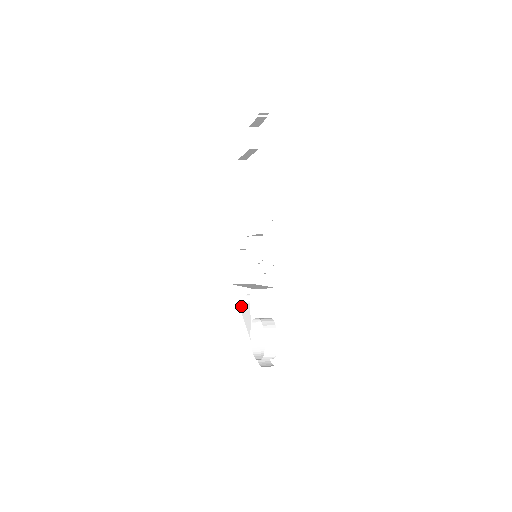
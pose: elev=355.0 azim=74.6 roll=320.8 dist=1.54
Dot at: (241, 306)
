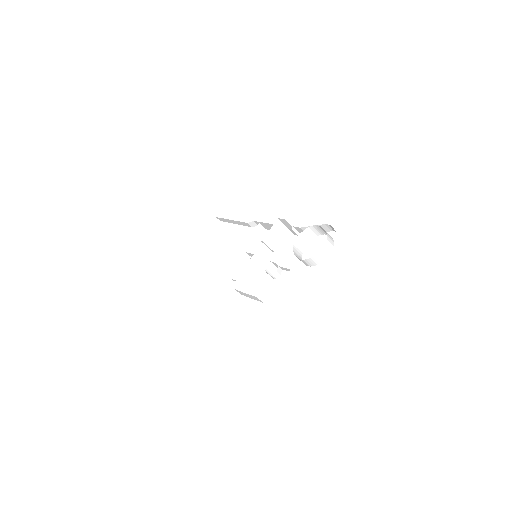
Dot at: occluded
